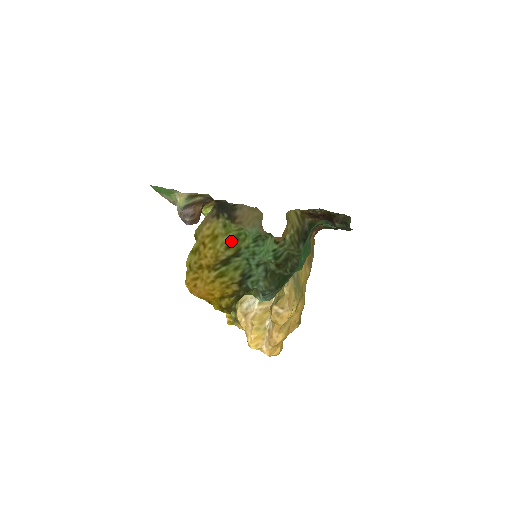
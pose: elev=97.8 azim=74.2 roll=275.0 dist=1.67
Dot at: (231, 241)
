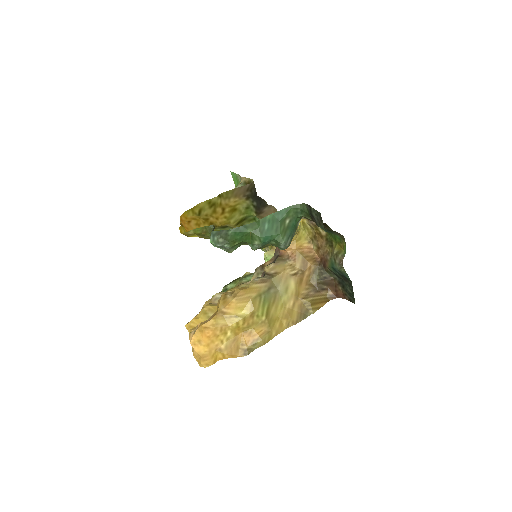
Dot at: (242, 220)
